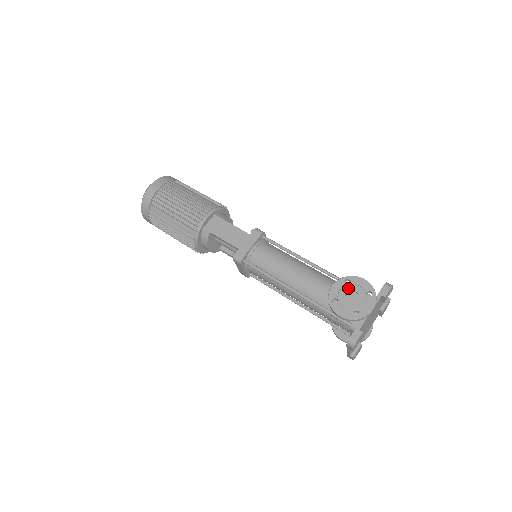
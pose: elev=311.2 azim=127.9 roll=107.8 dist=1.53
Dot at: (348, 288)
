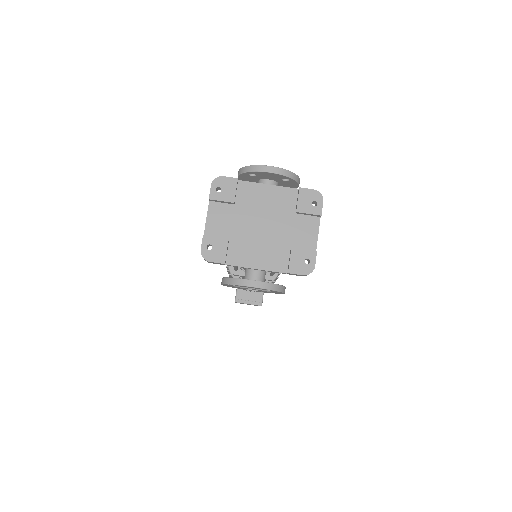
Dot at: occluded
